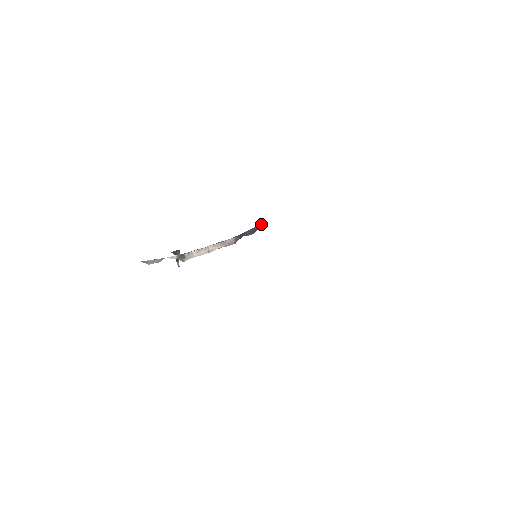
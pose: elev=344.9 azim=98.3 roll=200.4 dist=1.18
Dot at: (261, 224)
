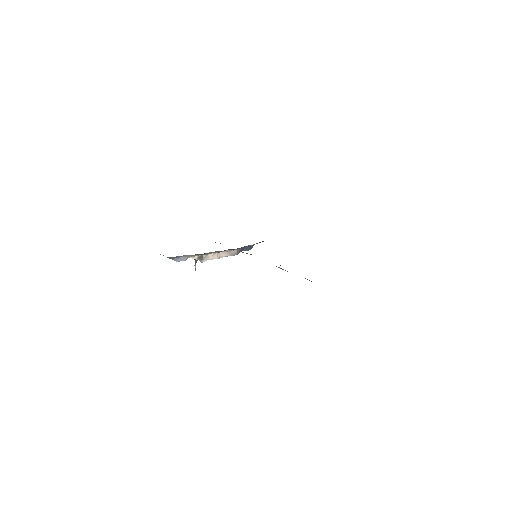
Dot at: occluded
